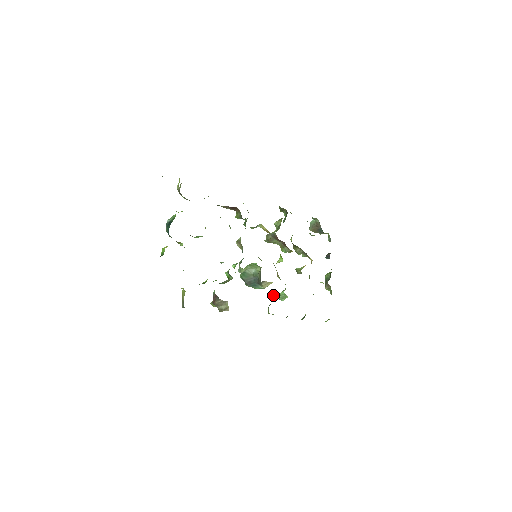
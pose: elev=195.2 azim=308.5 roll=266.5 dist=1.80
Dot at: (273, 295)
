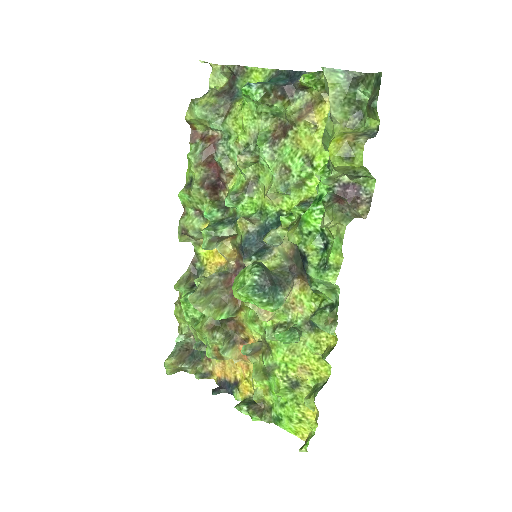
Dot at: (282, 332)
